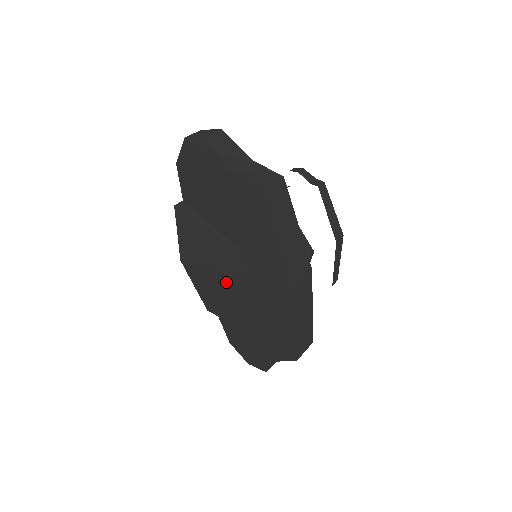
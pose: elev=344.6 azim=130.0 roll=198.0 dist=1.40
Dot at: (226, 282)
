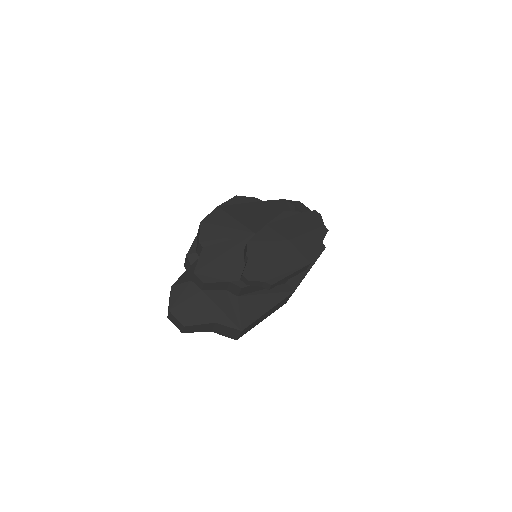
Dot at: occluded
